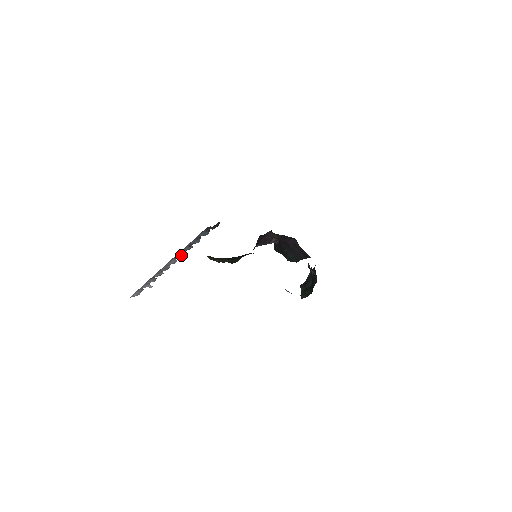
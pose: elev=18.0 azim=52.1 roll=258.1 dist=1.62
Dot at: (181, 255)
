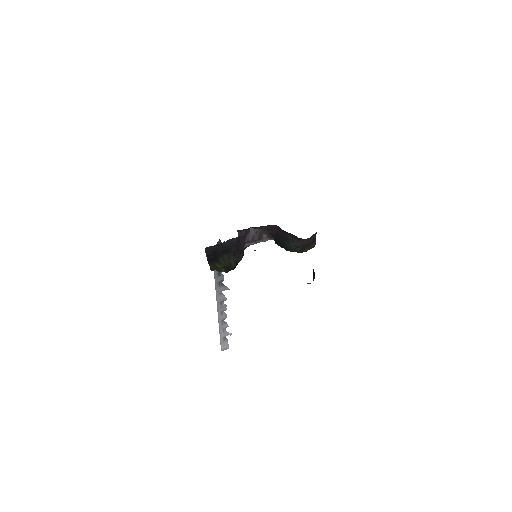
Dot at: (222, 288)
